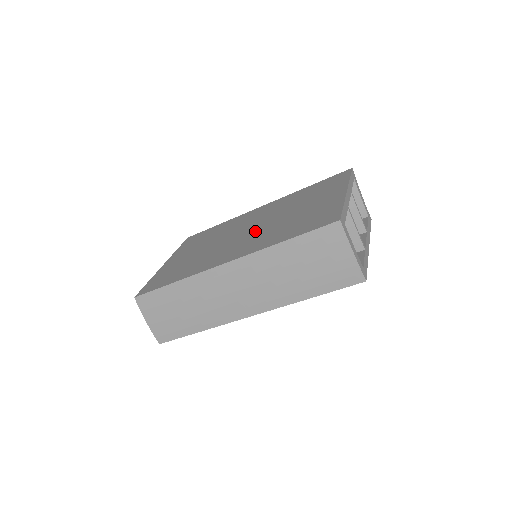
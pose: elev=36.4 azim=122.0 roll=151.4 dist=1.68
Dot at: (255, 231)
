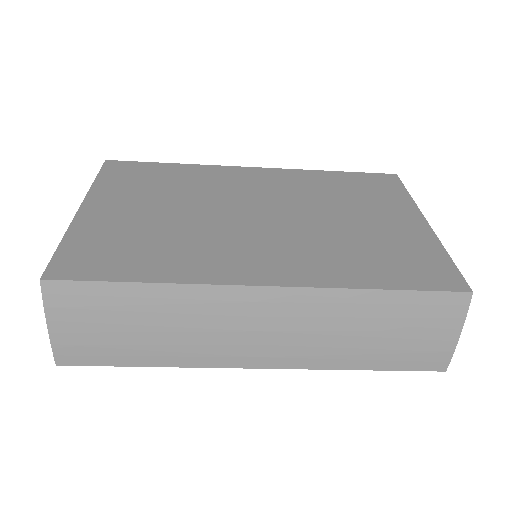
Dot at: (285, 227)
